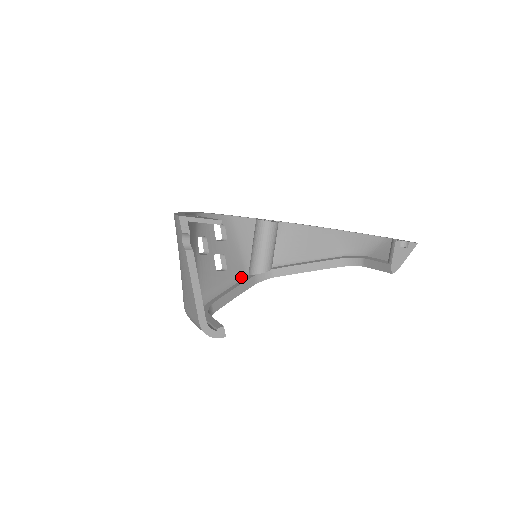
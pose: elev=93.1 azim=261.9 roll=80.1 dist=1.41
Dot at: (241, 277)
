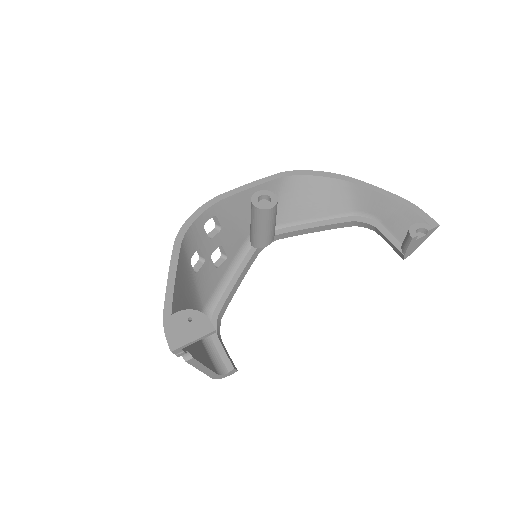
Dot at: (243, 252)
